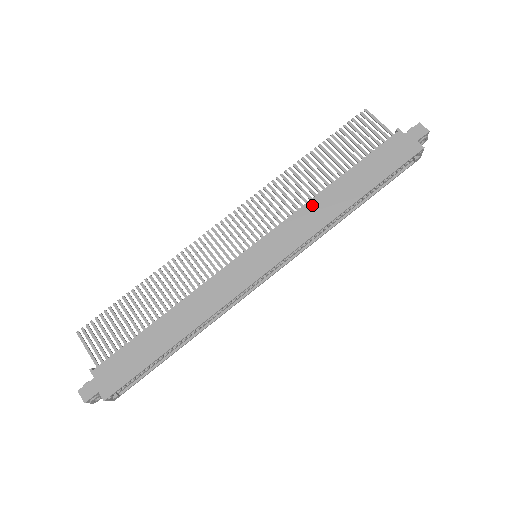
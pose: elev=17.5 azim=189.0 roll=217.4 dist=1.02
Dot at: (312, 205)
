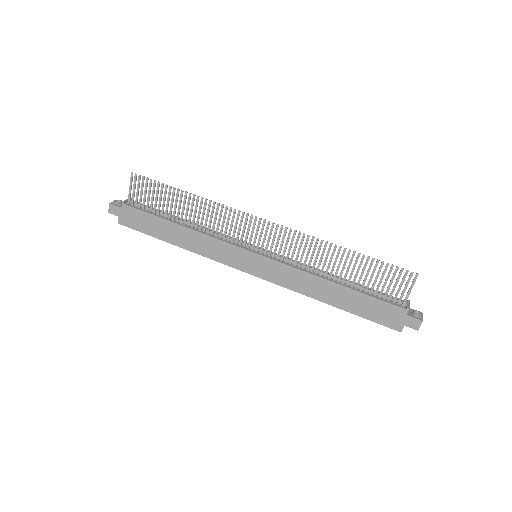
Dot at: (310, 278)
